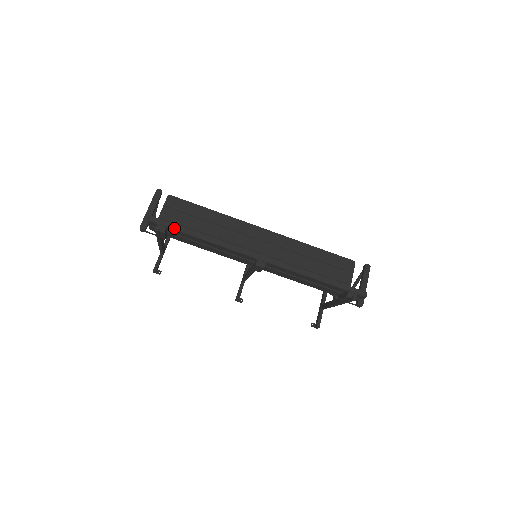
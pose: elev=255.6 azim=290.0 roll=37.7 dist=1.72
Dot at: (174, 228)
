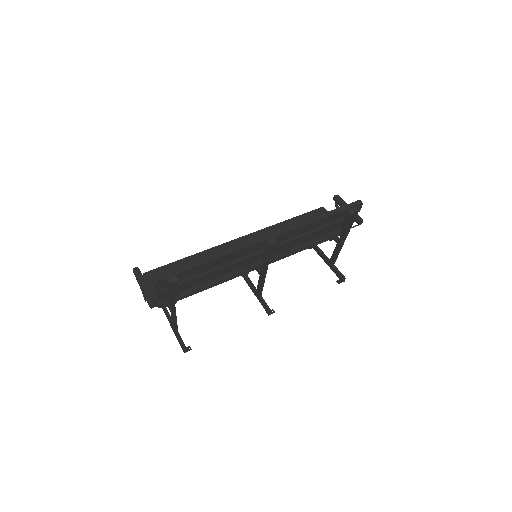
Dot at: (183, 270)
